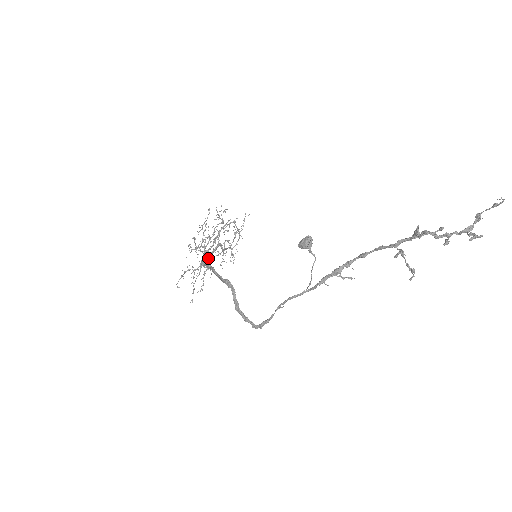
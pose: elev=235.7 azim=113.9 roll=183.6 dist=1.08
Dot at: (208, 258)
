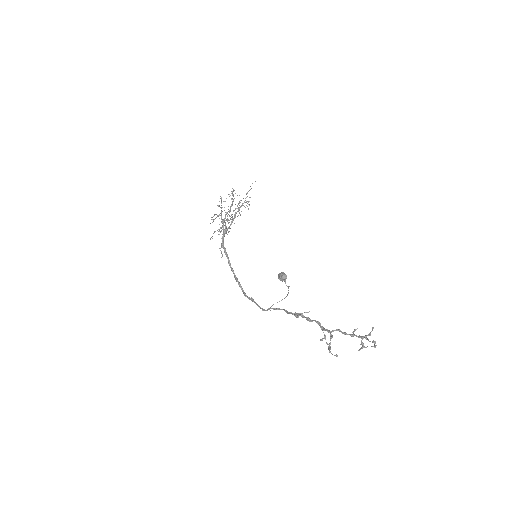
Dot at: (227, 230)
